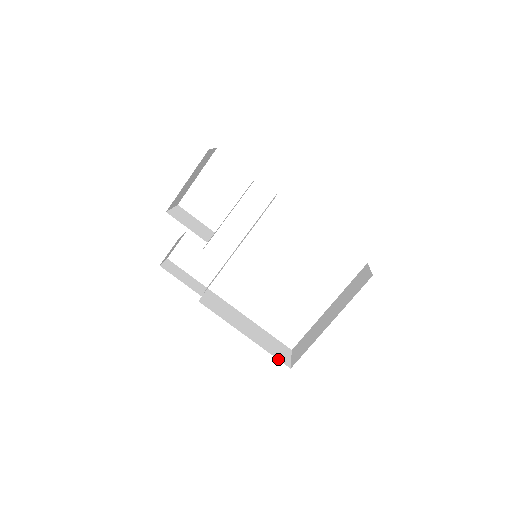
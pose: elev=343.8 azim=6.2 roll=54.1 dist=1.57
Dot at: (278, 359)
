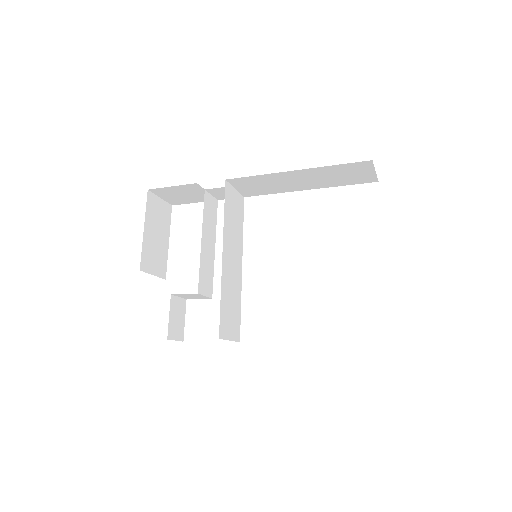
Dot at: occluded
